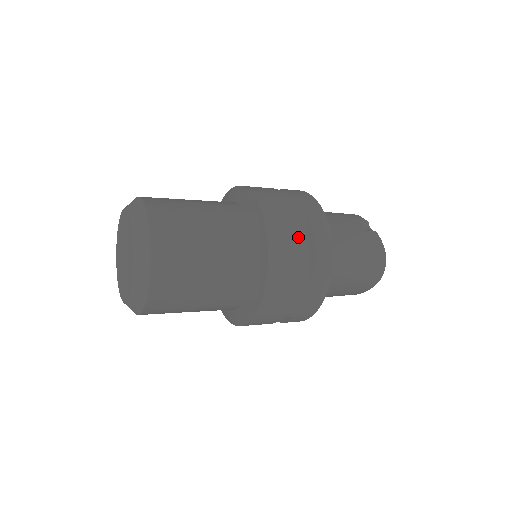
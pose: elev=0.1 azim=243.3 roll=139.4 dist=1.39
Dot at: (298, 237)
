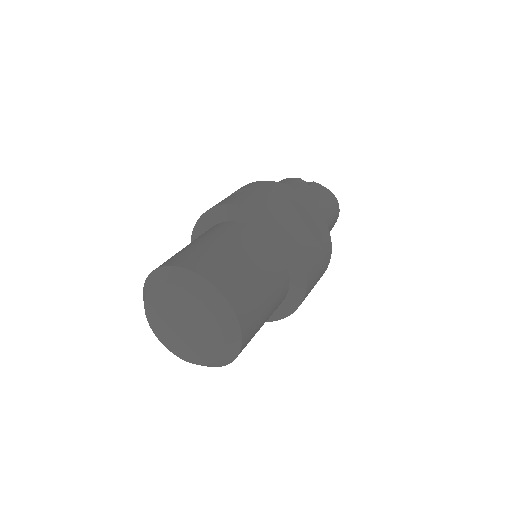
Dot at: (298, 216)
